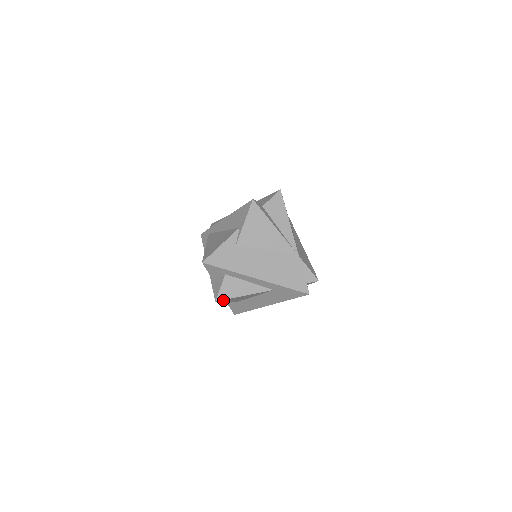
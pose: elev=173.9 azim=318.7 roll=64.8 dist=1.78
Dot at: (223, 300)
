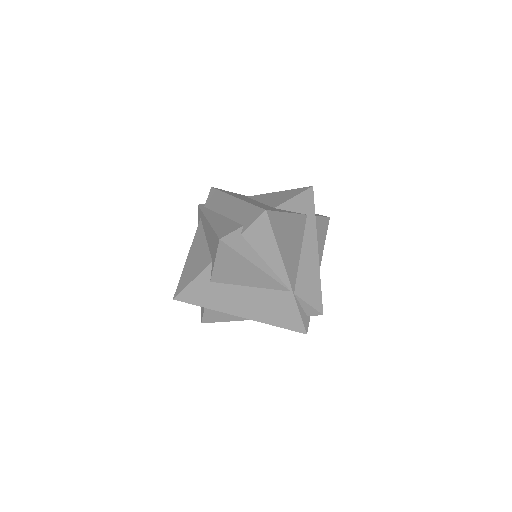
Dot at: occluded
